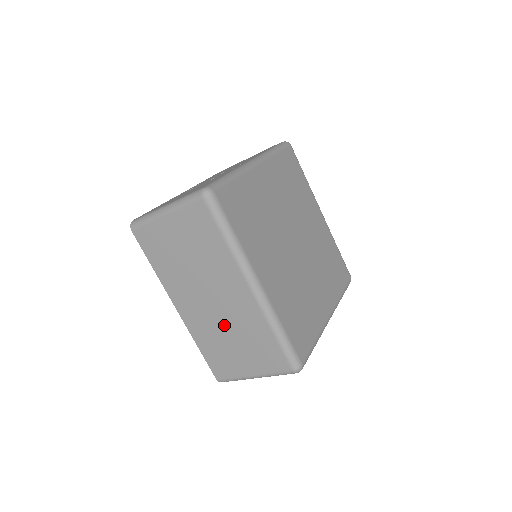
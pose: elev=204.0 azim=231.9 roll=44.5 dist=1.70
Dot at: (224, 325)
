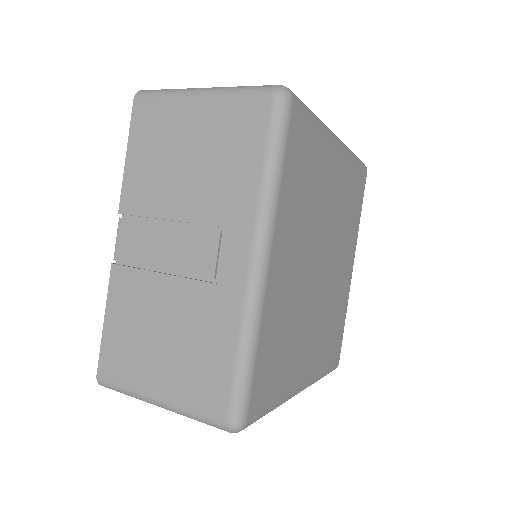
Dot at: occluded
